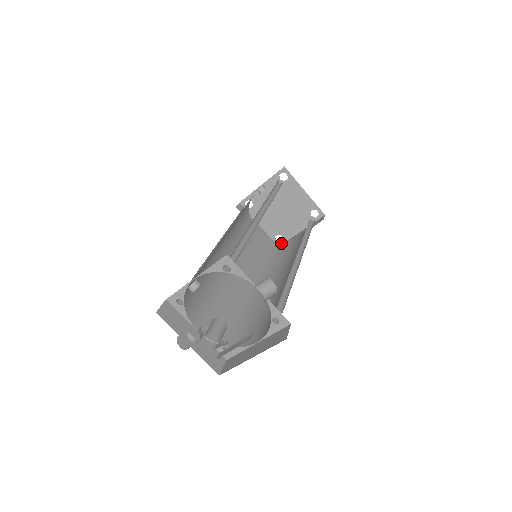
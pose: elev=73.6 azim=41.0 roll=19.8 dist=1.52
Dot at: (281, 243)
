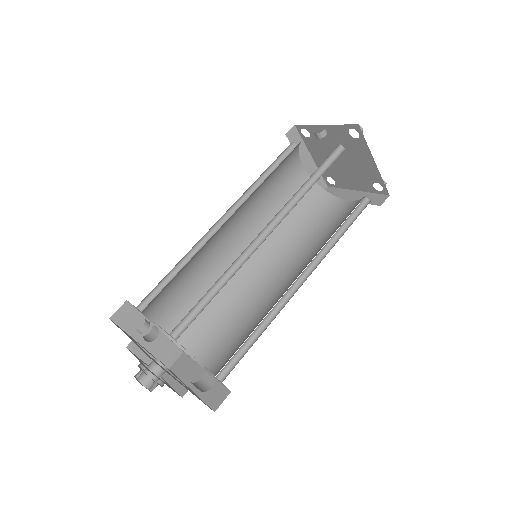
Dot at: (325, 196)
